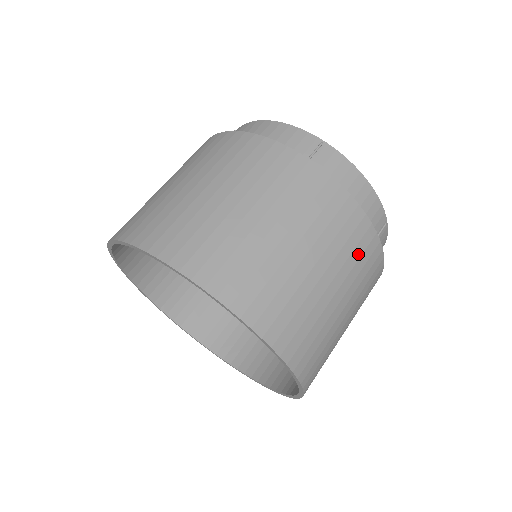
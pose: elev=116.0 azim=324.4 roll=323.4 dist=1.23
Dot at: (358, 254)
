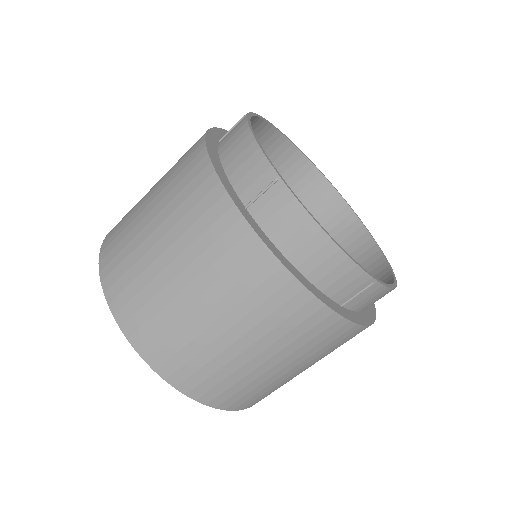
Dot at: occluded
